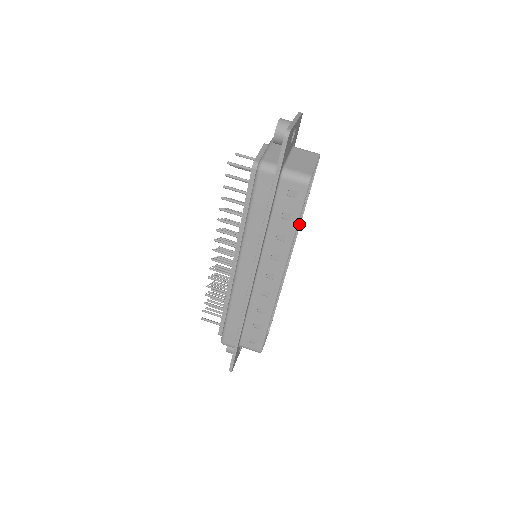
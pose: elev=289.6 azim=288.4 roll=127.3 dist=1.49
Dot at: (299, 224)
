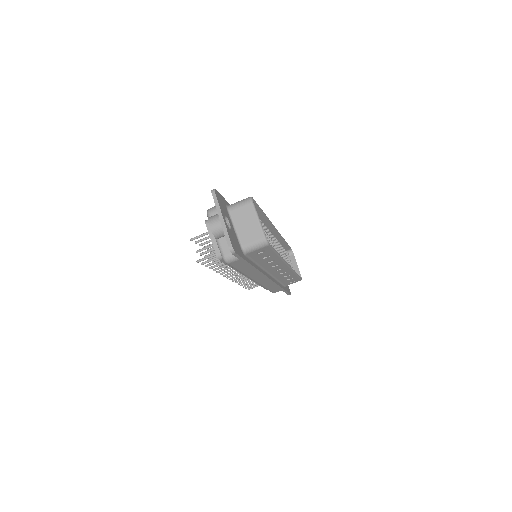
Dot at: (268, 219)
